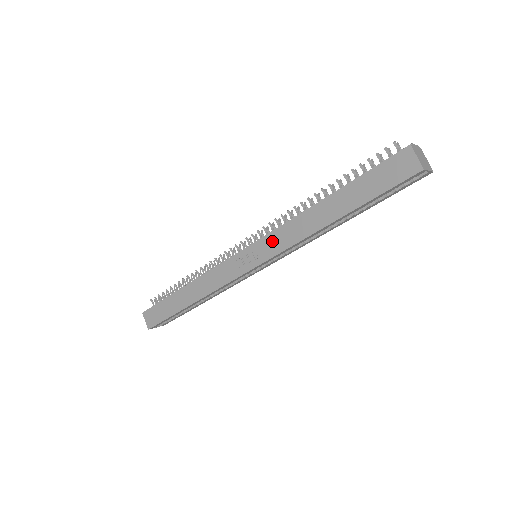
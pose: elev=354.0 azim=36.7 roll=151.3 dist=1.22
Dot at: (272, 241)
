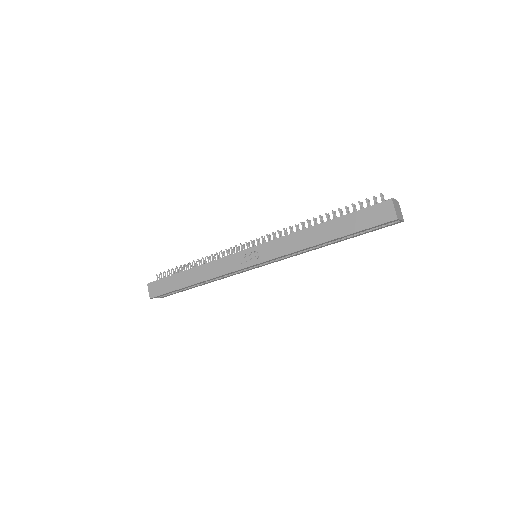
Dot at: (273, 247)
